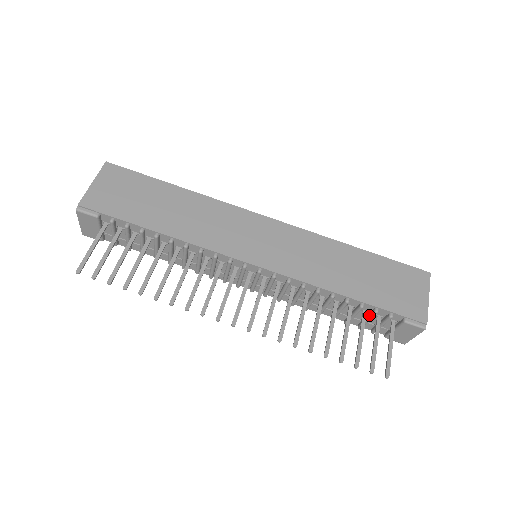
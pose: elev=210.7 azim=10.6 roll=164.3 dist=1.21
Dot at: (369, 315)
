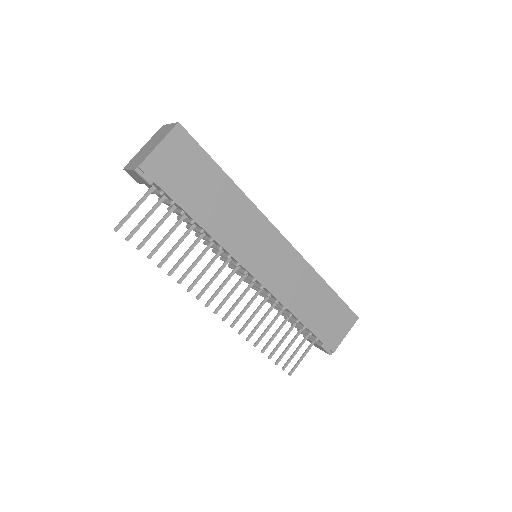
Dot at: (304, 331)
